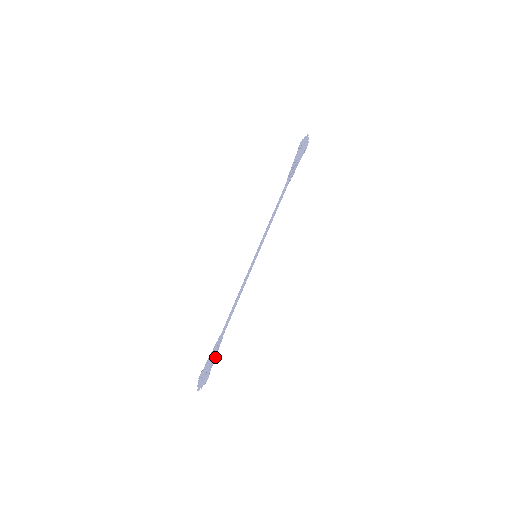
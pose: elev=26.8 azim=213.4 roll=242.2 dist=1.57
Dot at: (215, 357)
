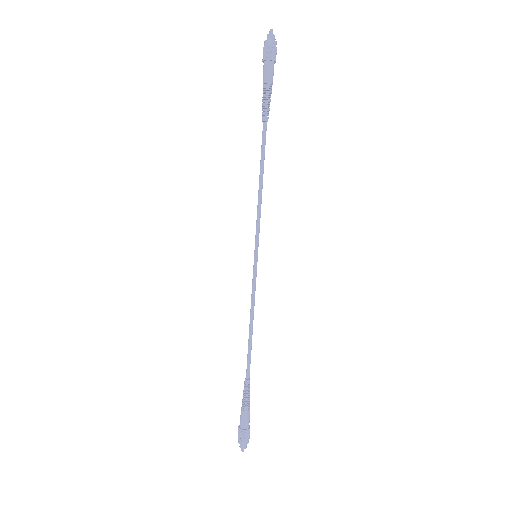
Dot at: (247, 407)
